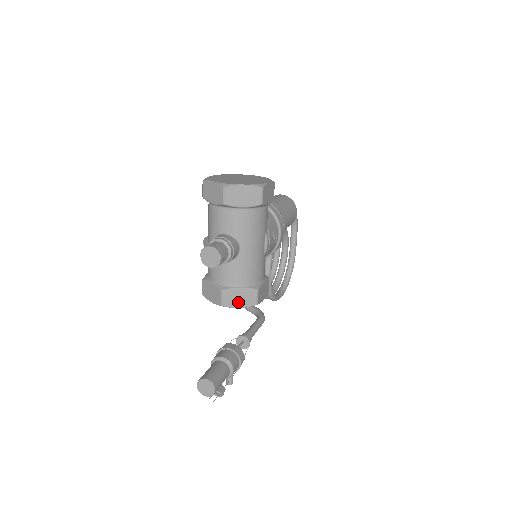
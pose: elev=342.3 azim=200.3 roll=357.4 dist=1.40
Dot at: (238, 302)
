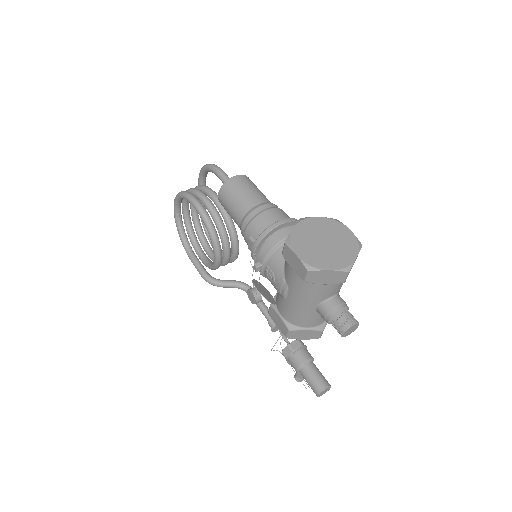
Dot at: occluded
